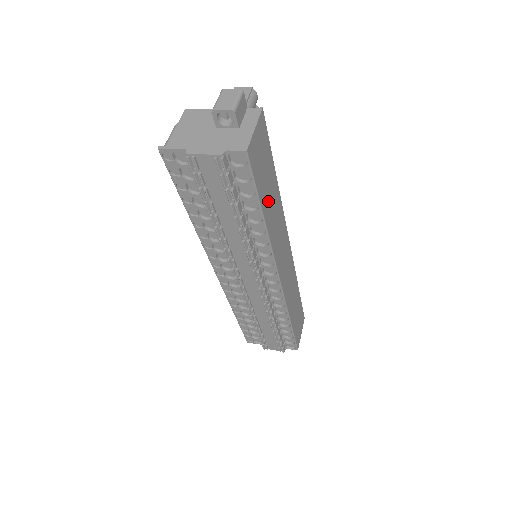
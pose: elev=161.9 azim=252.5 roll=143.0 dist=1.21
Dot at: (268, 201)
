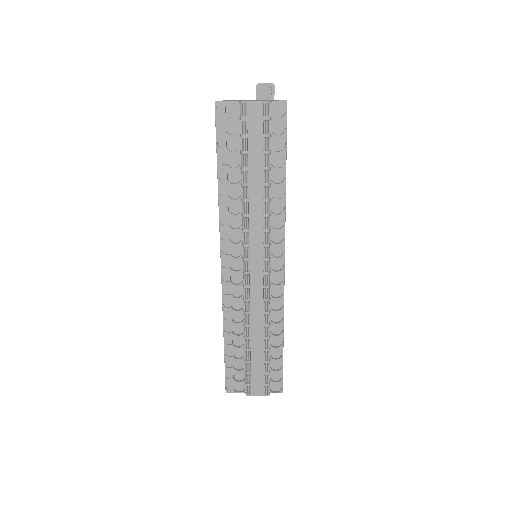
Dot at: occluded
